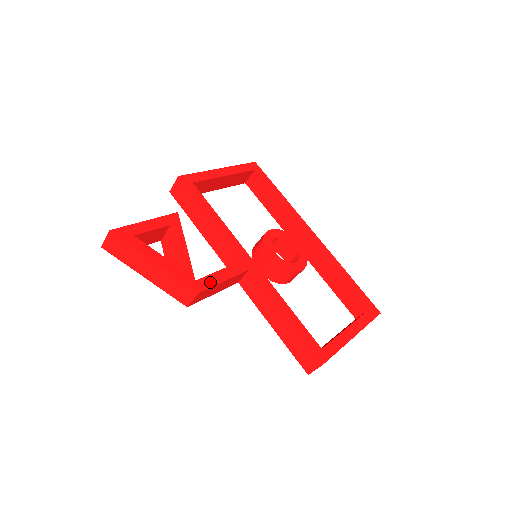
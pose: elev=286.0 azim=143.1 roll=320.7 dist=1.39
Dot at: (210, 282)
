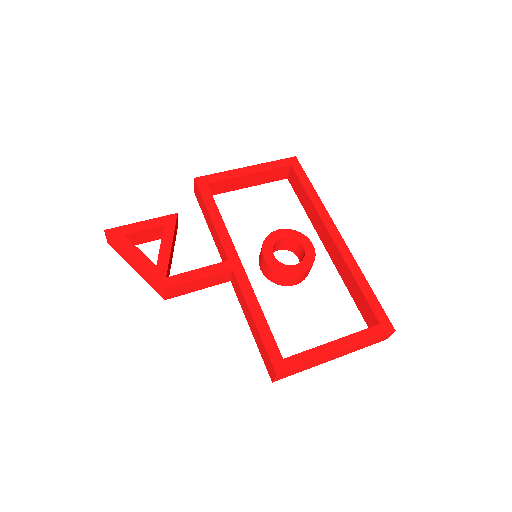
Dot at: (181, 280)
